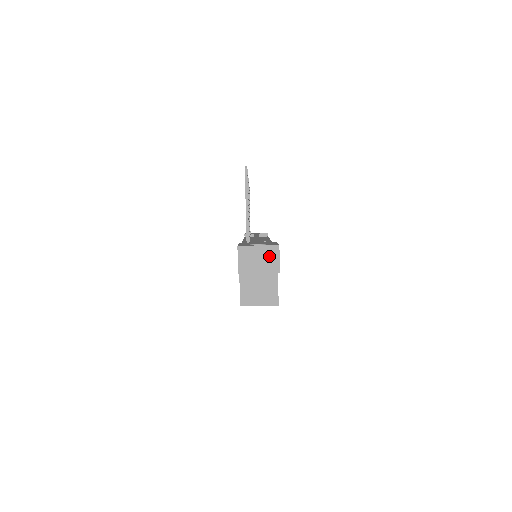
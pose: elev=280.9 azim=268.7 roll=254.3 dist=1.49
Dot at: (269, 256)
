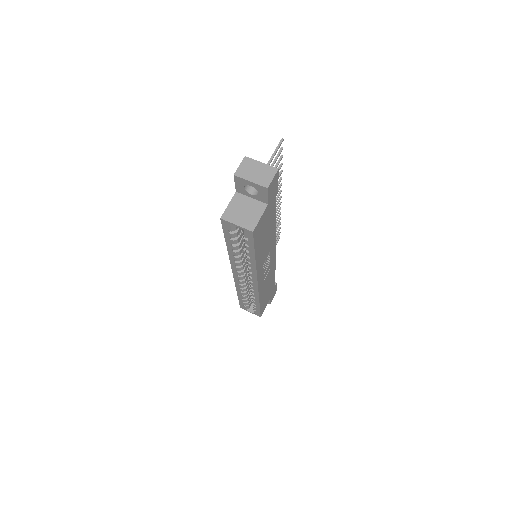
Dot at: (266, 173)
